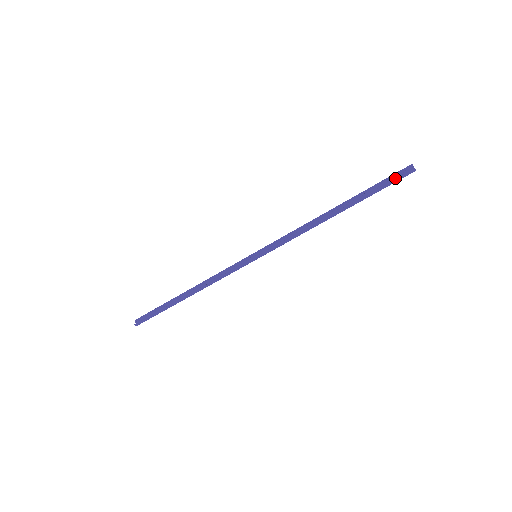
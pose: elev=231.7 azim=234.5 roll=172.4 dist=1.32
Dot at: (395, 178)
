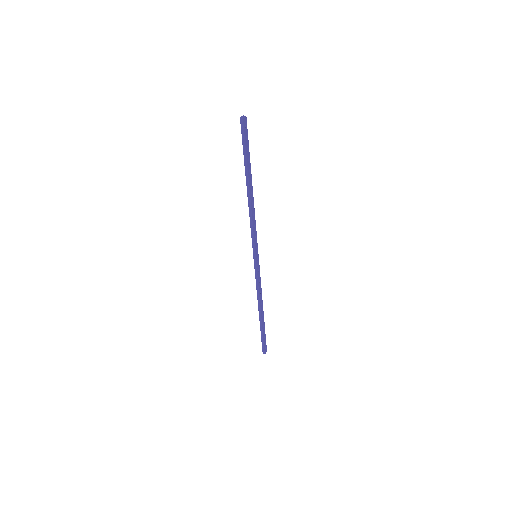
Dot at: occluded
